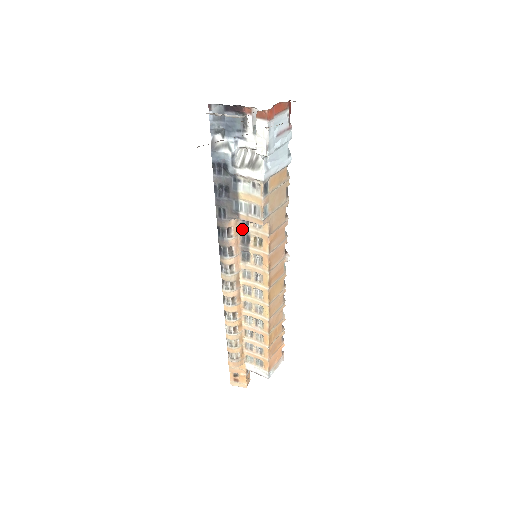
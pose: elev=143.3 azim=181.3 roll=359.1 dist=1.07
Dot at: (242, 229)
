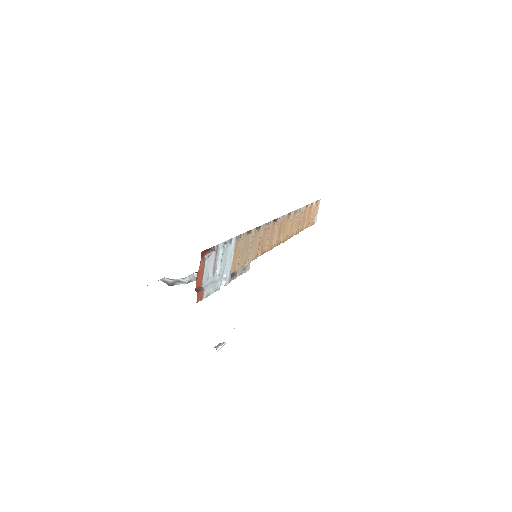
Dot at: occluded
